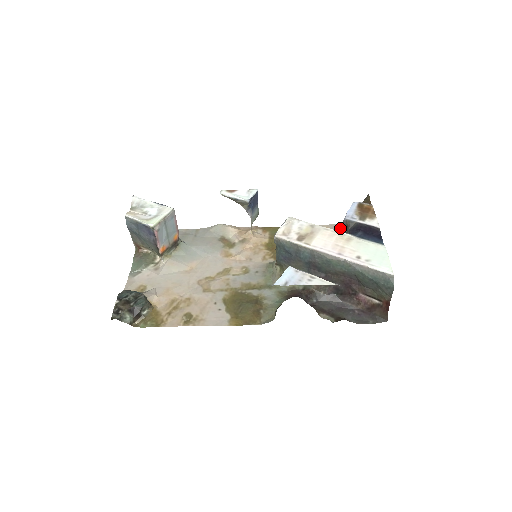
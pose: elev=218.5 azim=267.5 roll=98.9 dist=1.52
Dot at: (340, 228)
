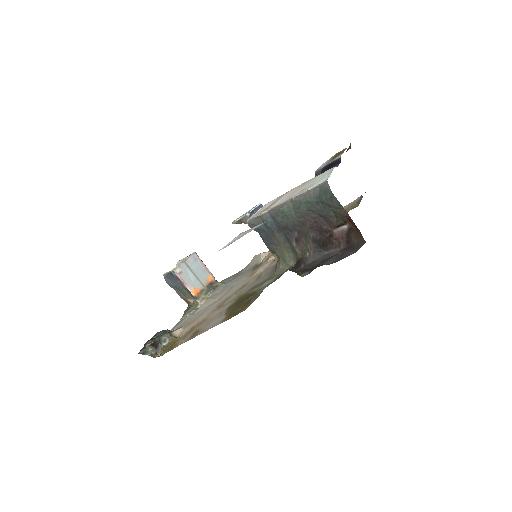
Dot at: (359, 199)
